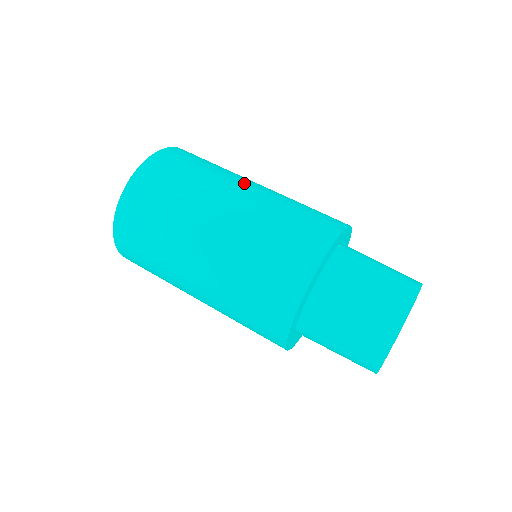
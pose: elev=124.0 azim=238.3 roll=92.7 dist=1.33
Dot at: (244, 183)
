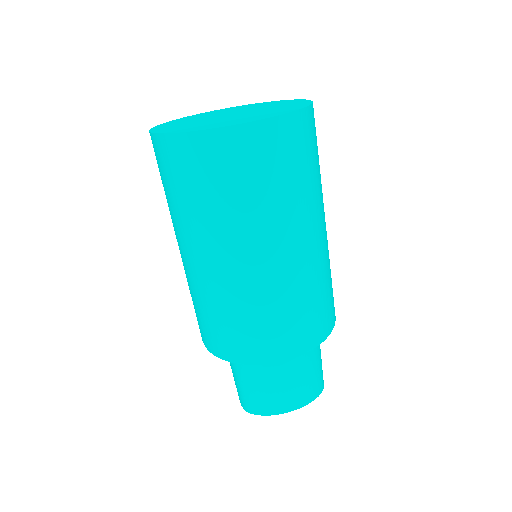
Dot at: (323, 220)
